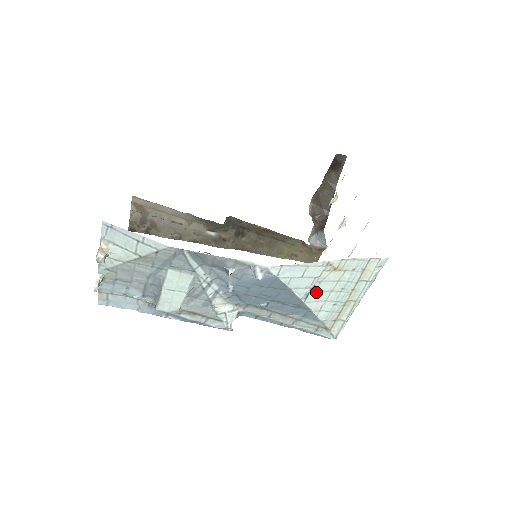
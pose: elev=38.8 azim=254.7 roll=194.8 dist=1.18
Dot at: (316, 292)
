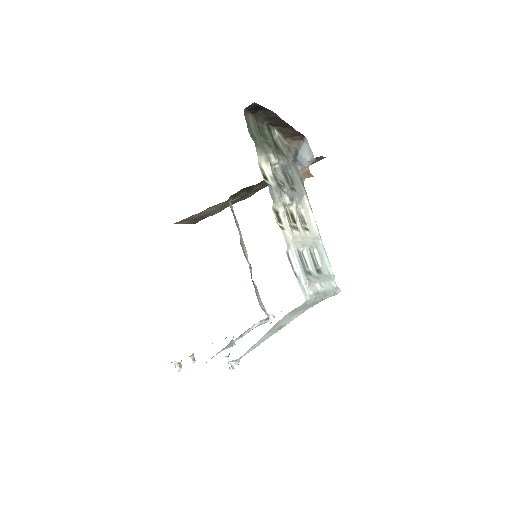
Dot at: (284, 324)
